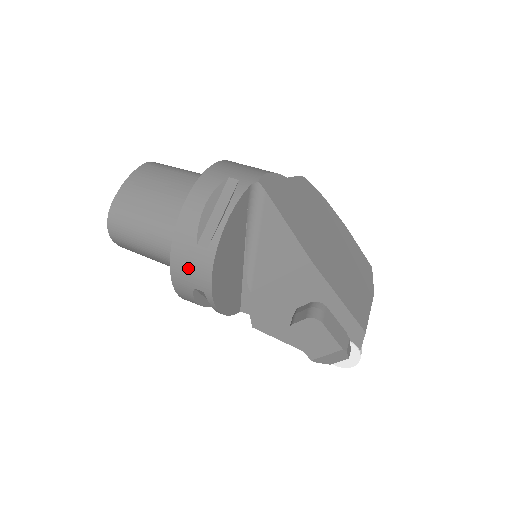
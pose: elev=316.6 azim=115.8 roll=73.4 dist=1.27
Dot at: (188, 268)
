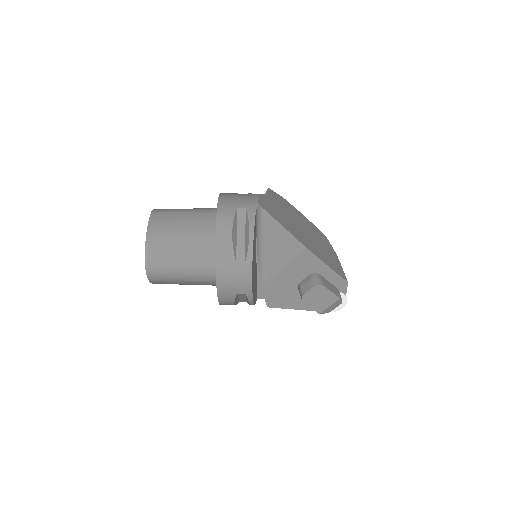
Dot at: (232, 281)
